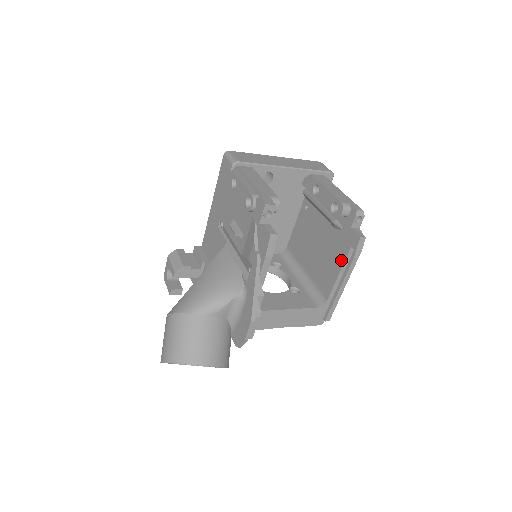
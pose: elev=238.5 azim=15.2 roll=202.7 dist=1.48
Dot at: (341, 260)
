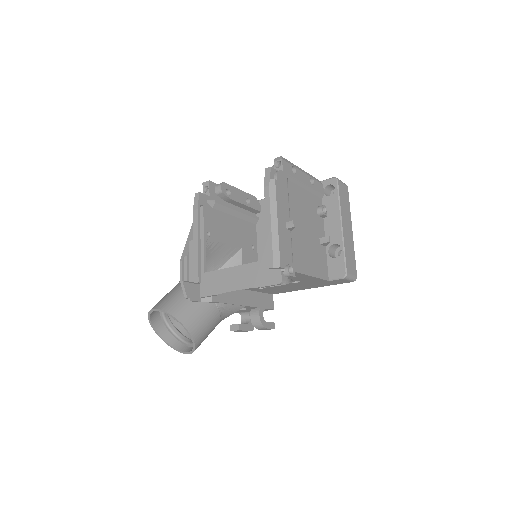
Dot at: occluded
